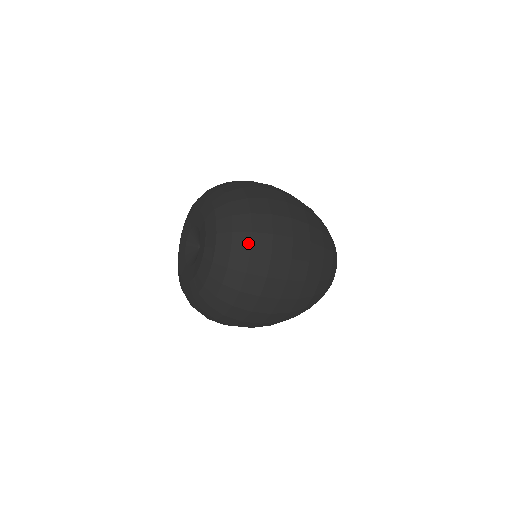
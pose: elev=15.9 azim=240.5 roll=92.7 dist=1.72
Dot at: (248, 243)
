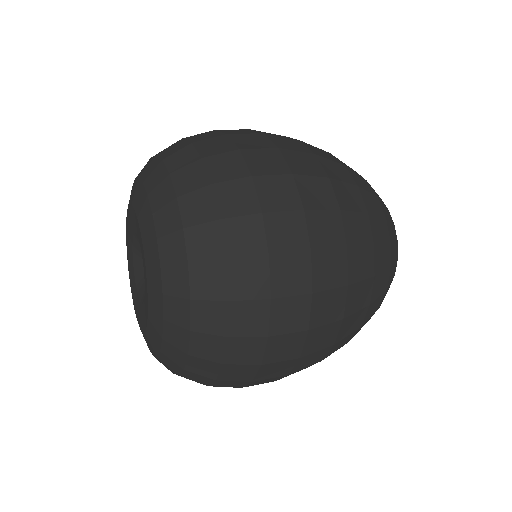
Dot at: (219, 351)
